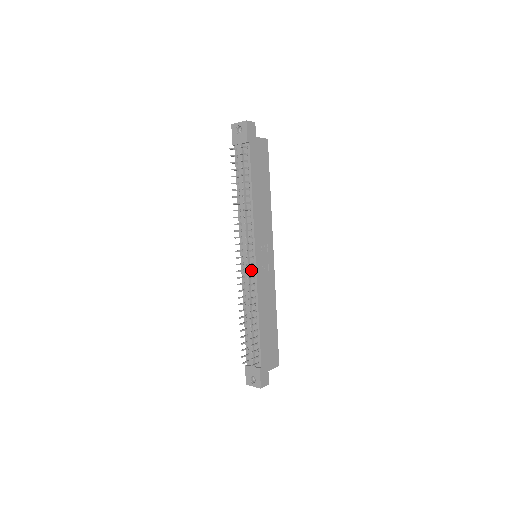
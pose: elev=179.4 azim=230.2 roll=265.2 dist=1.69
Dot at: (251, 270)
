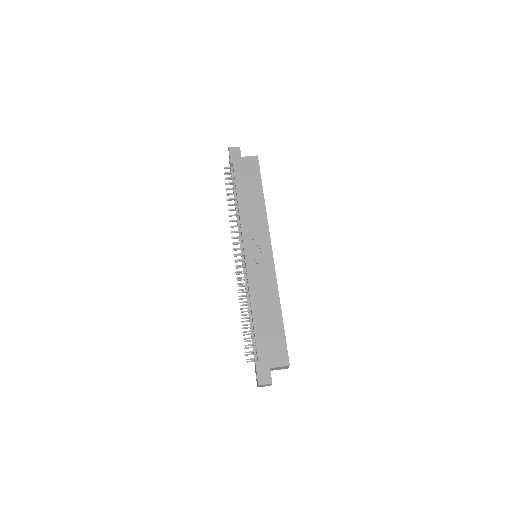
Dot at: (241, 266)
